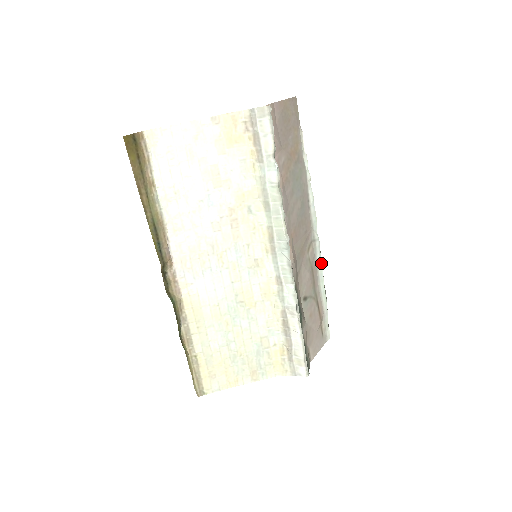
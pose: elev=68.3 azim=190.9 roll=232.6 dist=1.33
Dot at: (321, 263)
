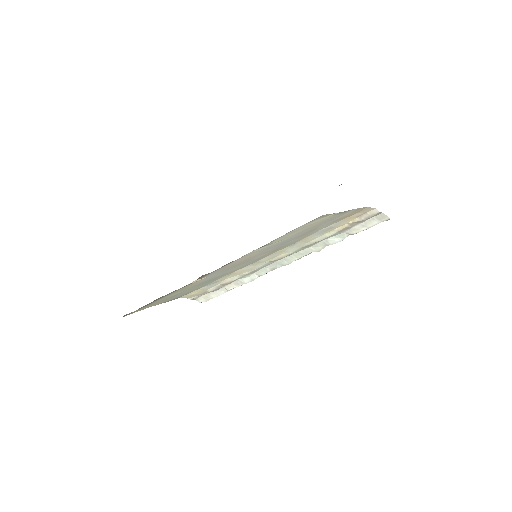
Dot at: occluded
